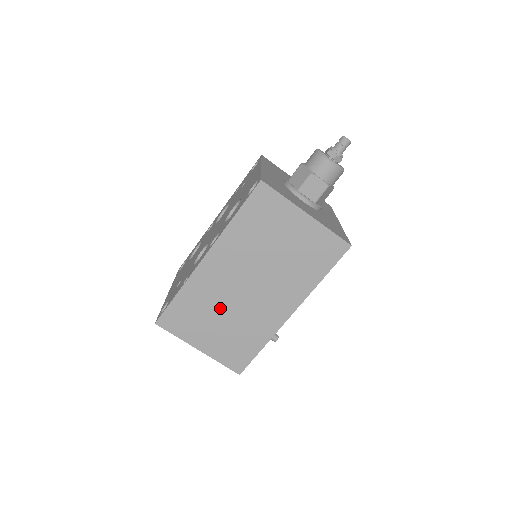
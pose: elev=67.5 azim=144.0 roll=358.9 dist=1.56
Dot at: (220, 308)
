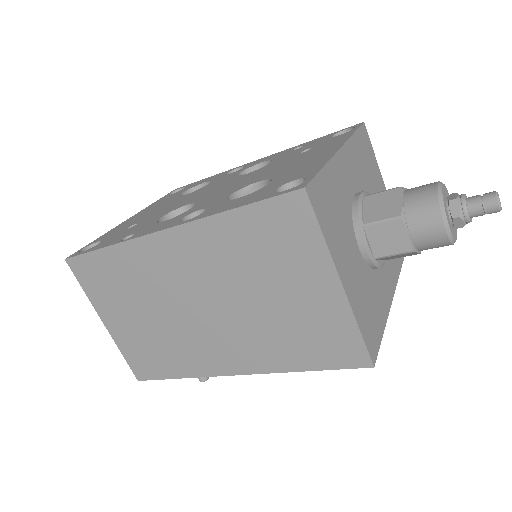
Dot at: (151, 302)
